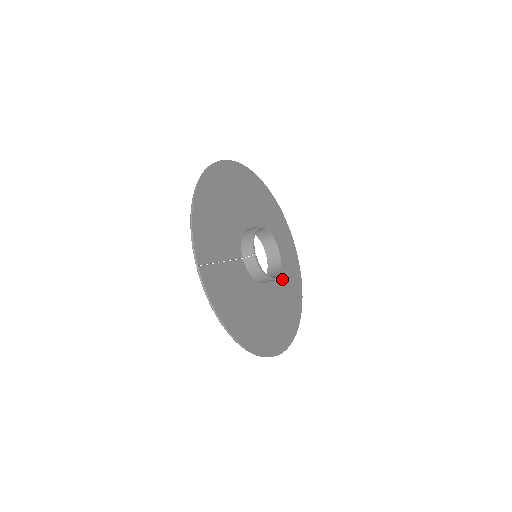
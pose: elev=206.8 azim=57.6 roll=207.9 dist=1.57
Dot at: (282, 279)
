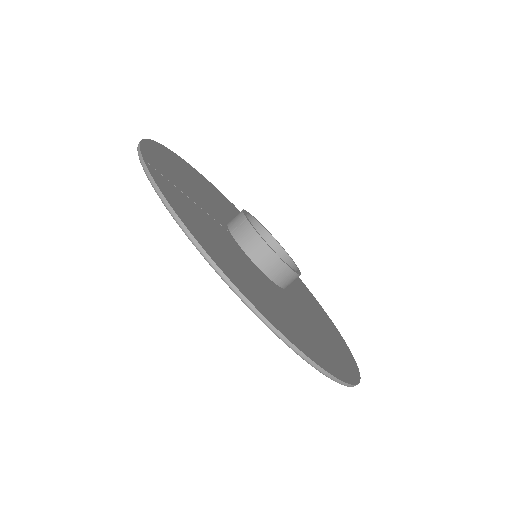
Dot at: (309, 313)
